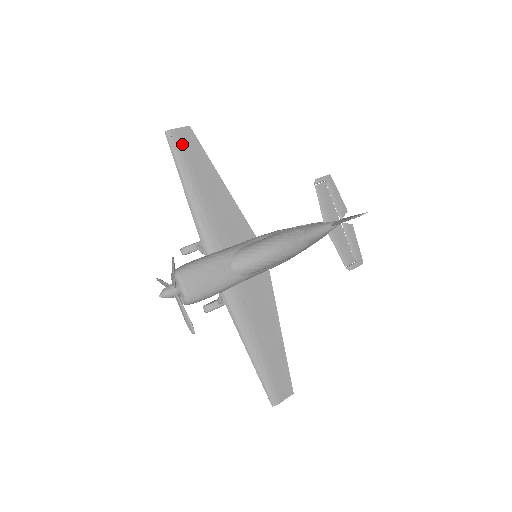
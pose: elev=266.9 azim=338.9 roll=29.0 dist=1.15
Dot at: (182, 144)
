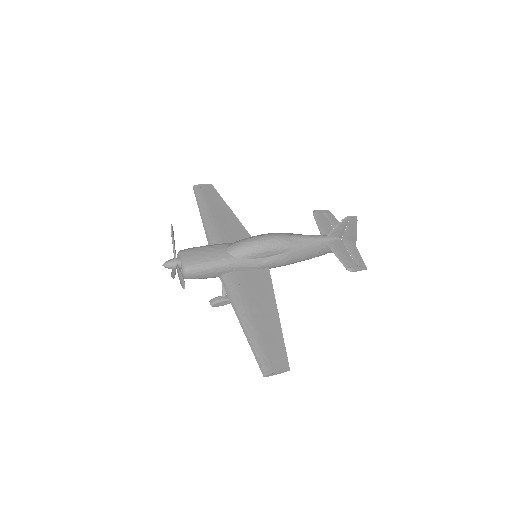
Dot at: (204, 192)
